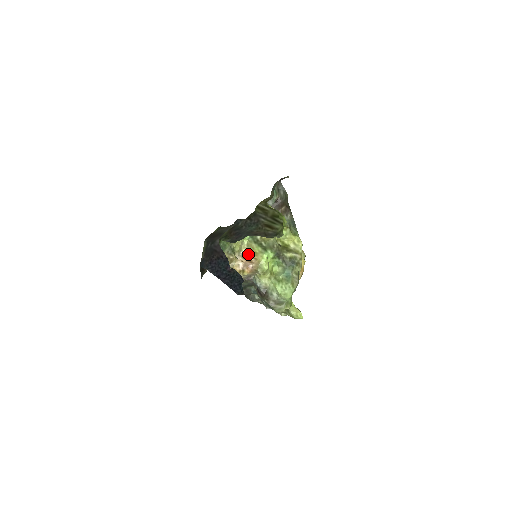
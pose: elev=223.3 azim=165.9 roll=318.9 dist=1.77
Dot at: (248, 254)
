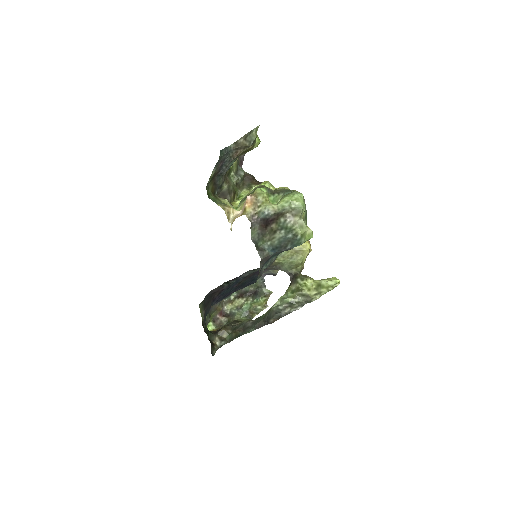
Dot at: occluded
